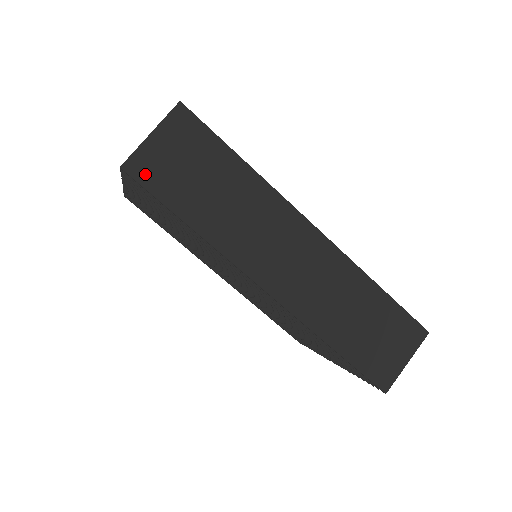
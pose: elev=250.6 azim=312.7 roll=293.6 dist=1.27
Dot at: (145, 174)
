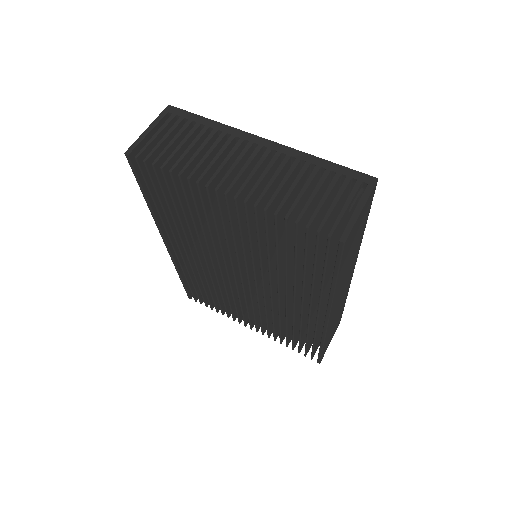
Dot at: (347, 246)
